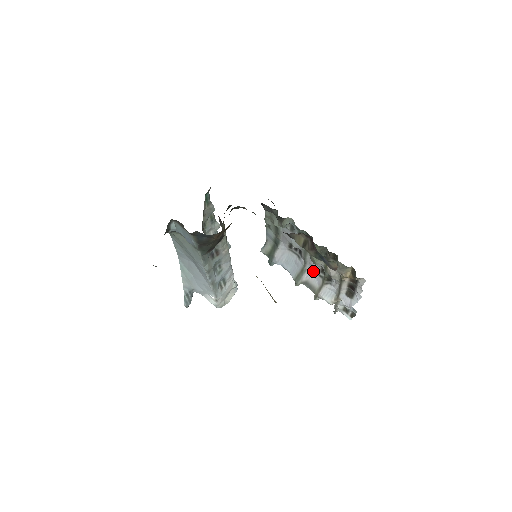
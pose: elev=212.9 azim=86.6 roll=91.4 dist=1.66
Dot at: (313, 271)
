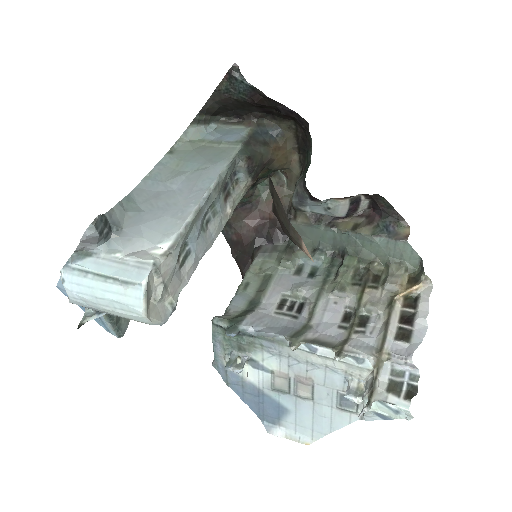
Dot at: (326, 325)
